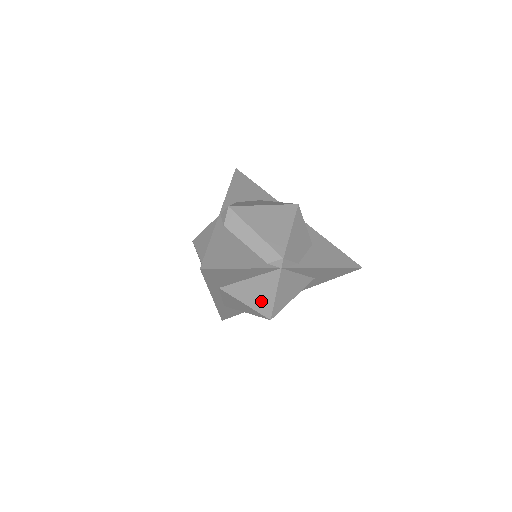
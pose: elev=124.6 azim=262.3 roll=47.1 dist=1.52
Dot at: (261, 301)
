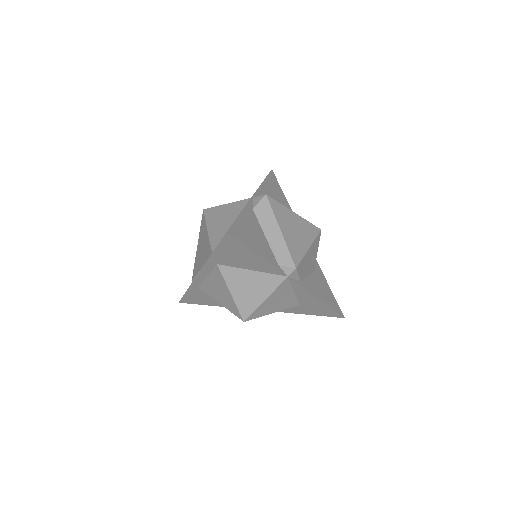
Dot at: (248, 298)
